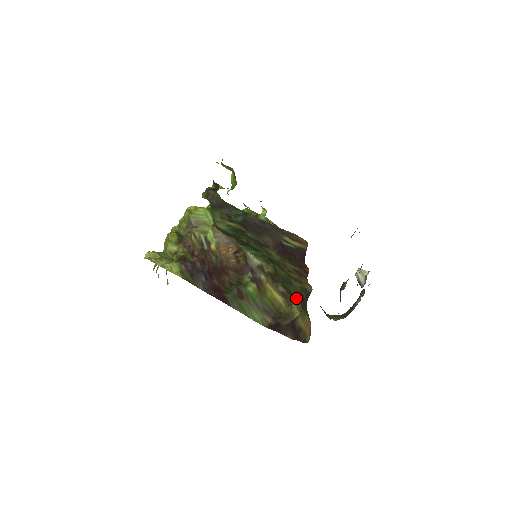
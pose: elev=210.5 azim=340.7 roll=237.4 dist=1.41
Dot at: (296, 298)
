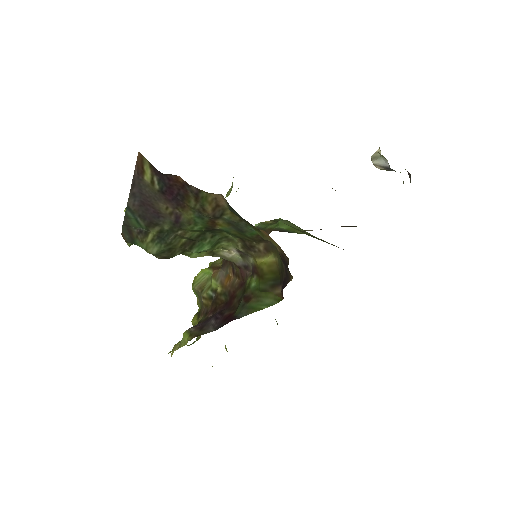
Dot at: occluded
